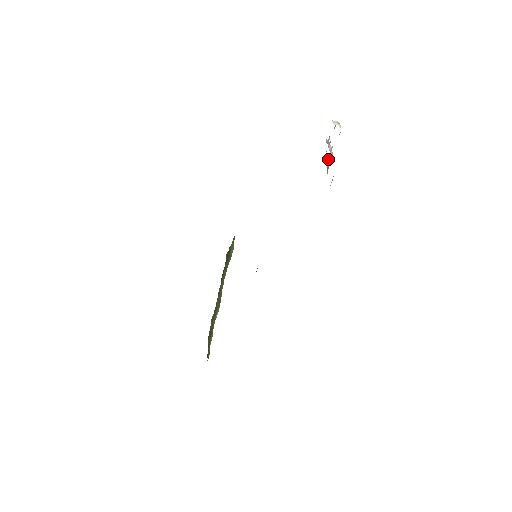
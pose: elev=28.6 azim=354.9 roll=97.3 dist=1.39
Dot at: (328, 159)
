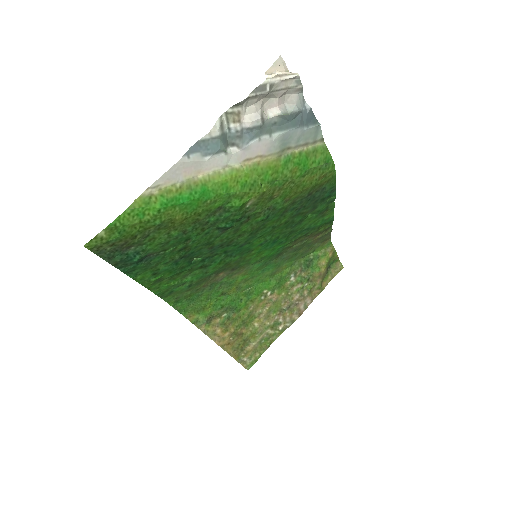
Dot at: (277, 129)
